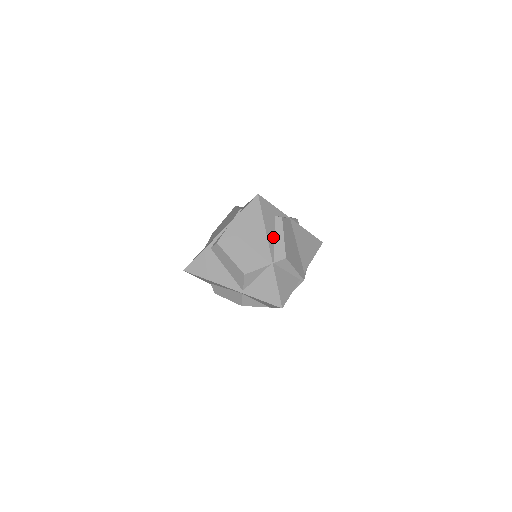
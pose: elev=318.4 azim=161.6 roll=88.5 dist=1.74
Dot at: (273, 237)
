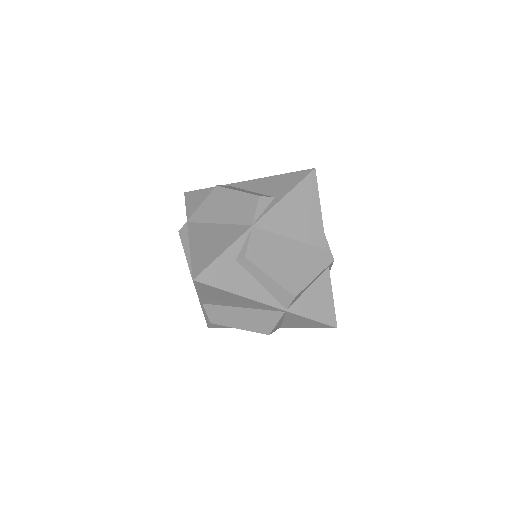
Dot at: (258, 287)
